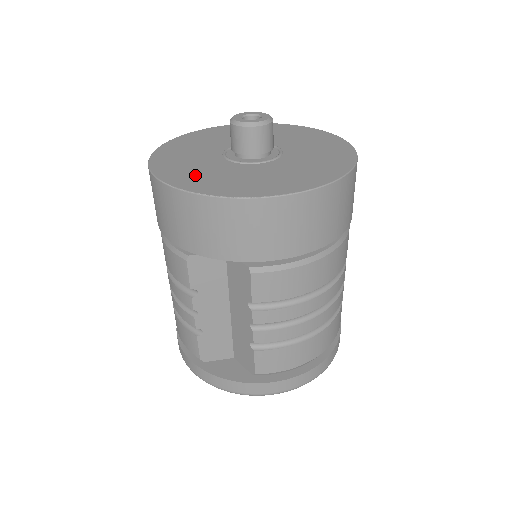
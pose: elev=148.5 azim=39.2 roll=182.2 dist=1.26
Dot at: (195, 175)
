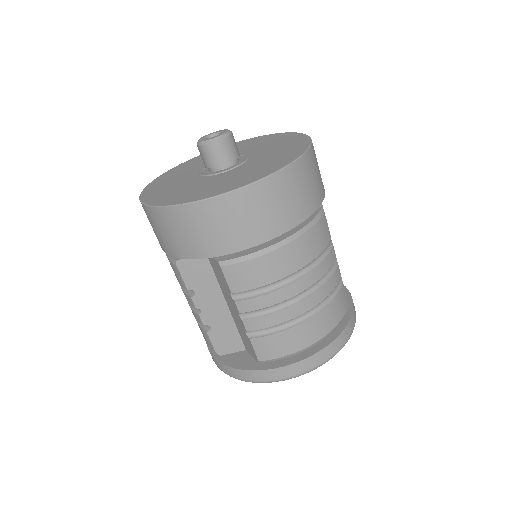
Dot at: (168, 193)
